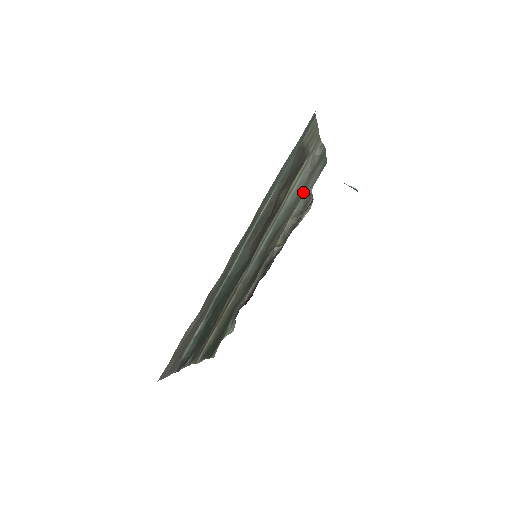
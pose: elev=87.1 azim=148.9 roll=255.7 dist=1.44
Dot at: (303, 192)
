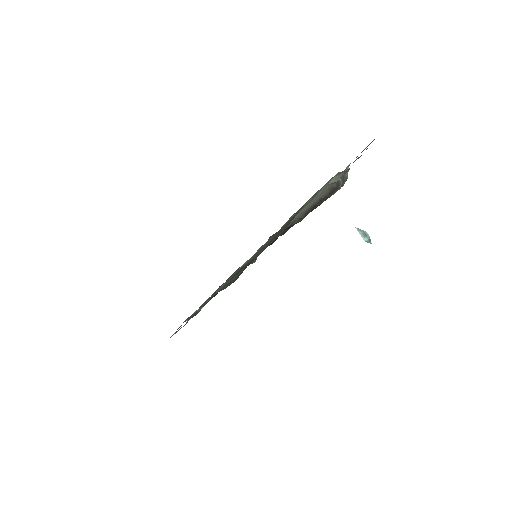
Dot at: occluded
